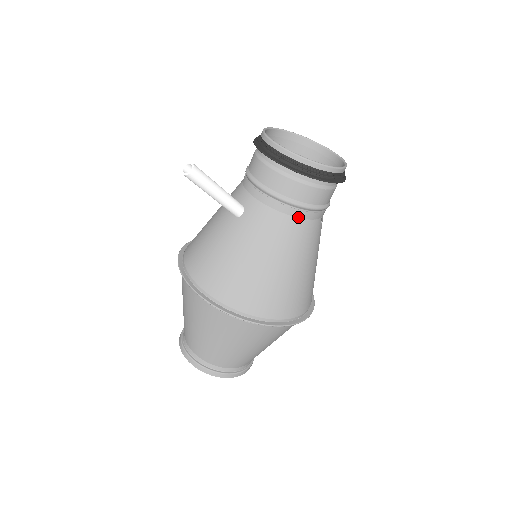
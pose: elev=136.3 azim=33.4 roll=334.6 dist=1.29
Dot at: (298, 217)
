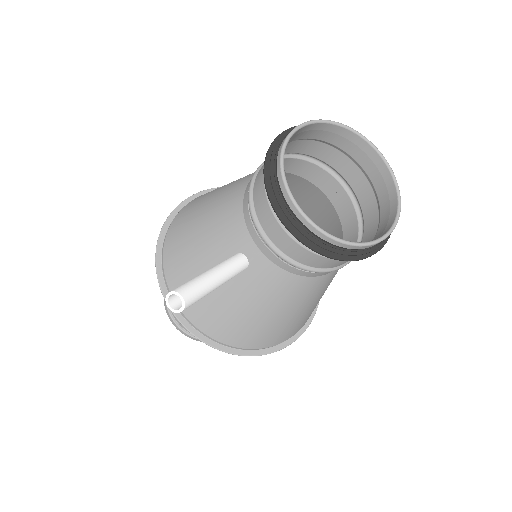
Dot at: (323, 275)
